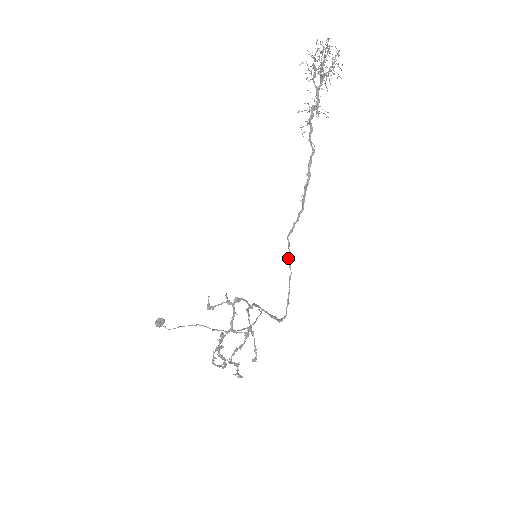
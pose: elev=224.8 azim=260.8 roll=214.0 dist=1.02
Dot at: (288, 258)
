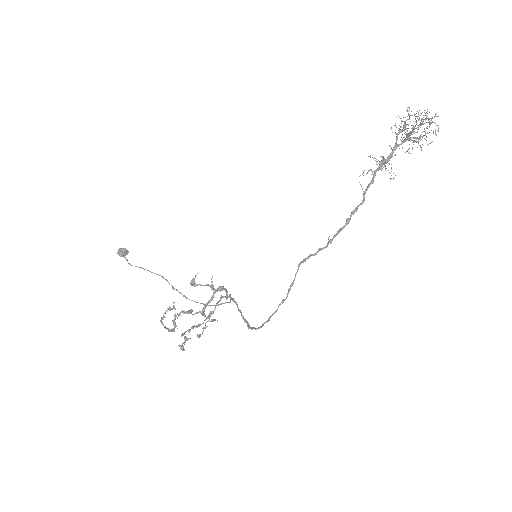
Dot at: (291, 284)
